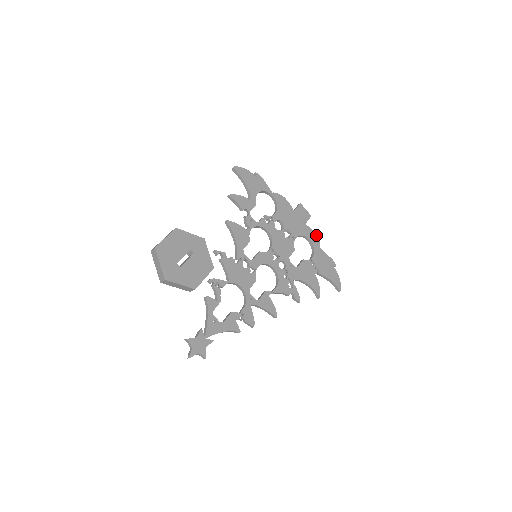
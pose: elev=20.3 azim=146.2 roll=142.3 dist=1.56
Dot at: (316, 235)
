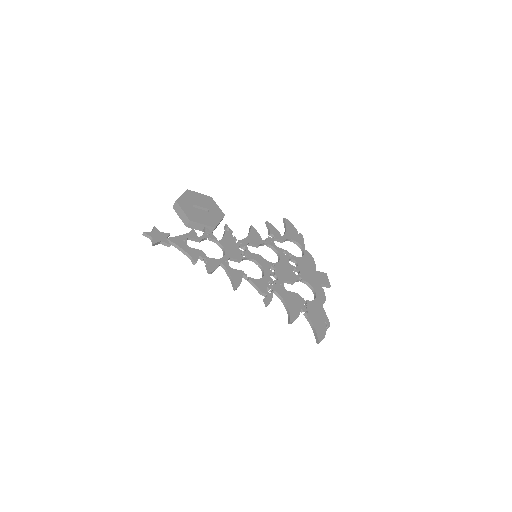
Dot at: (325, 297)
